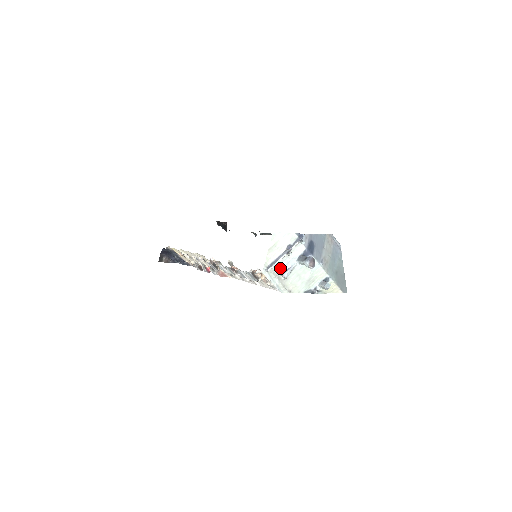
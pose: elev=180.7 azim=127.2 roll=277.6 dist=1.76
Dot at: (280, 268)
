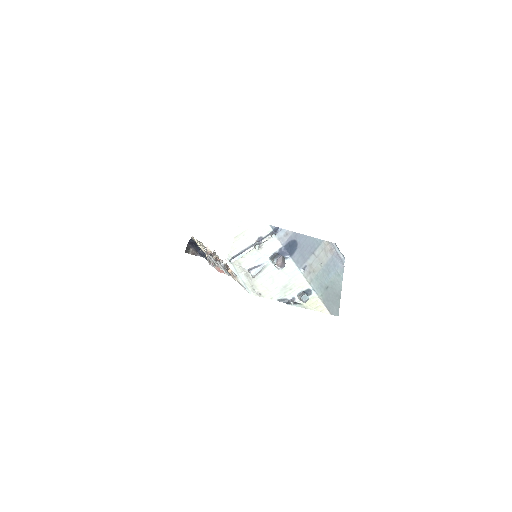
Dot at: (248, 263)
